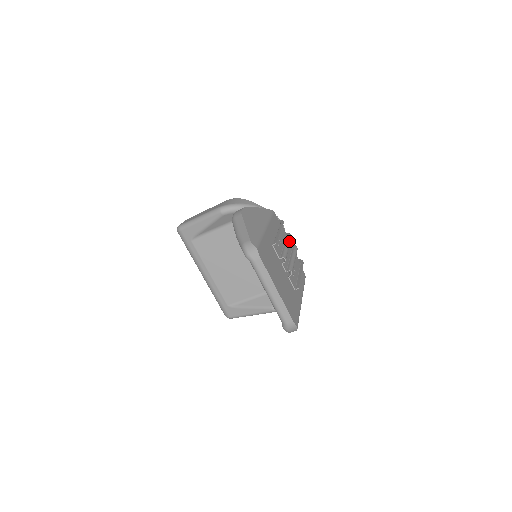
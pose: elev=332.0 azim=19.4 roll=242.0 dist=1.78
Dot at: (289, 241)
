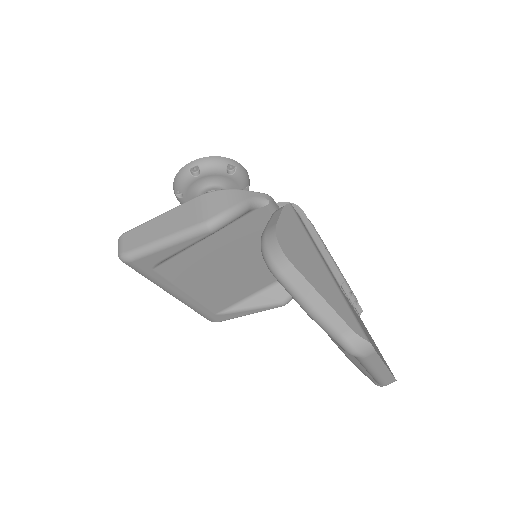
Dot at: (322, 241)
